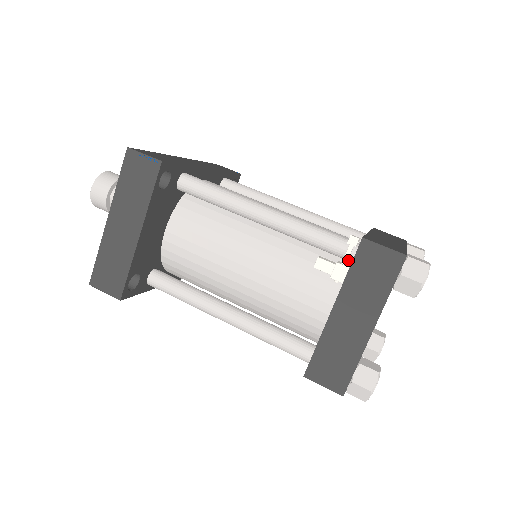
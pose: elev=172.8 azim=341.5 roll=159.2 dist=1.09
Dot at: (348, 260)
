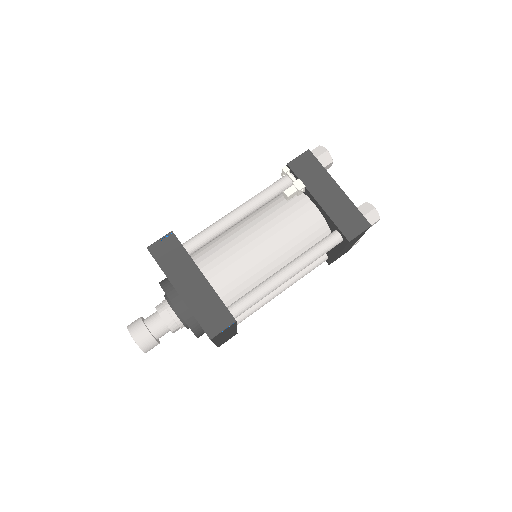
Dot at: occluded
